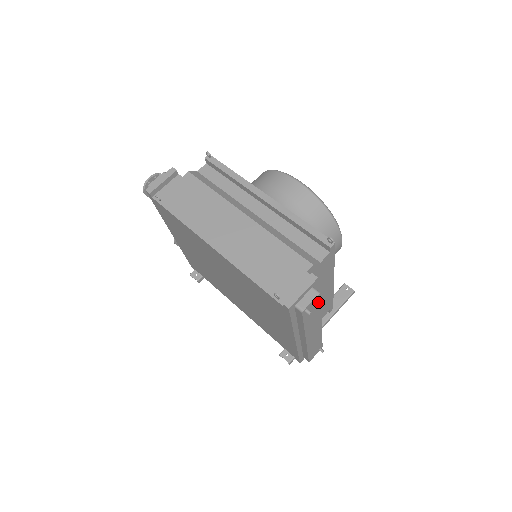
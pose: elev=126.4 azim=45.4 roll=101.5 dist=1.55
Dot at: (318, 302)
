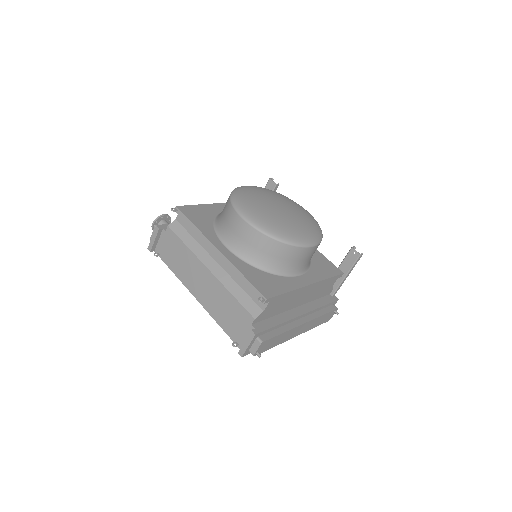
Dot at: (270, 340)
